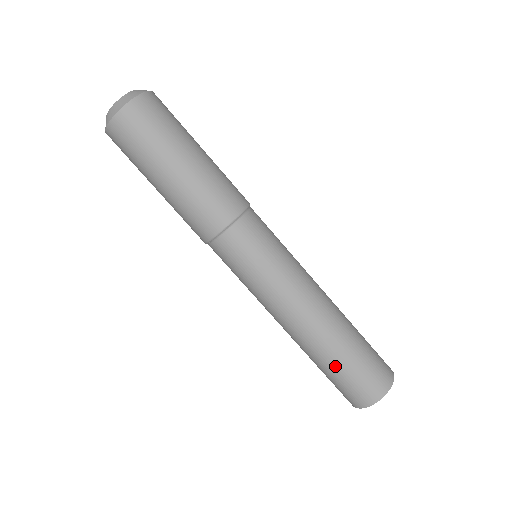
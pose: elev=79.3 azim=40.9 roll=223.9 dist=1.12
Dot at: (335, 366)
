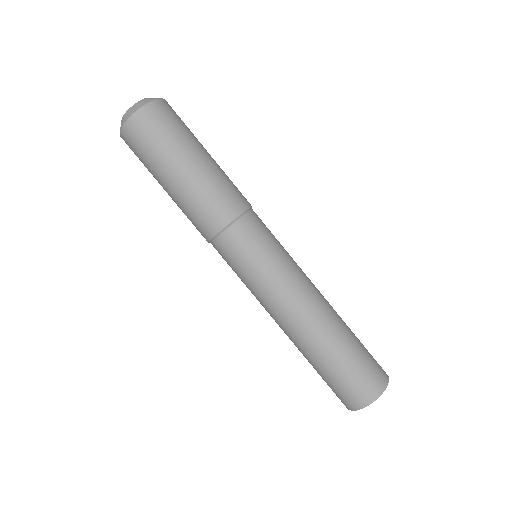
Dot at: (333, 363)
